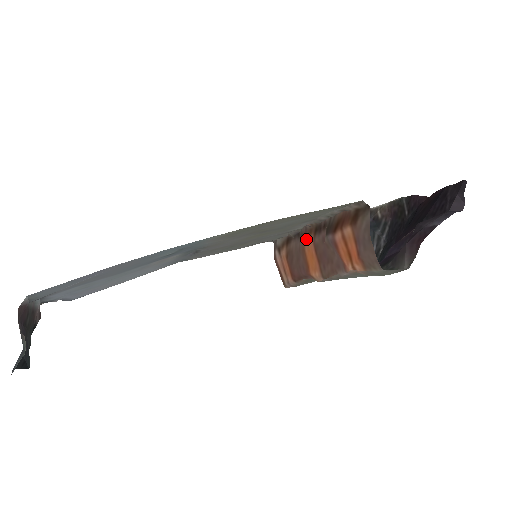
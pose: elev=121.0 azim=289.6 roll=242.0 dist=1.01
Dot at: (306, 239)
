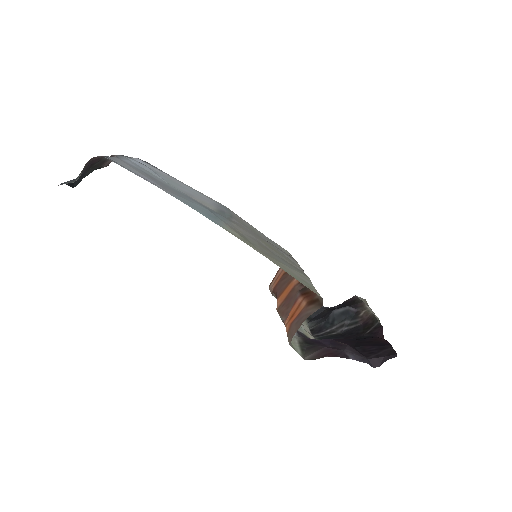
Dot at: occluded
